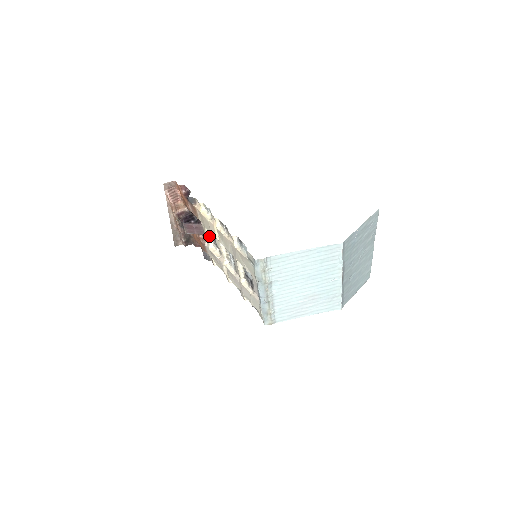
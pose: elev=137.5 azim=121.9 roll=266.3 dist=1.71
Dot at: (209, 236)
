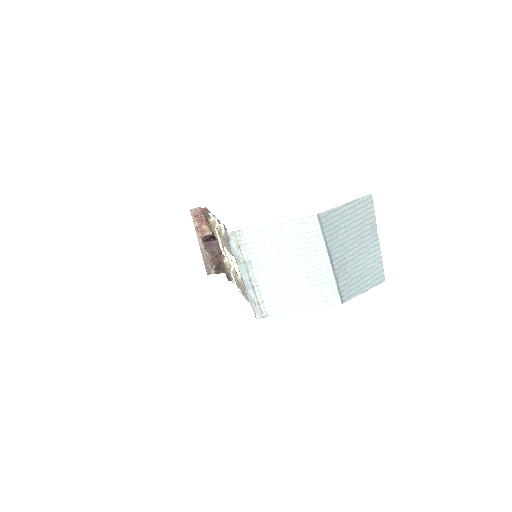
Dot at: occluded
